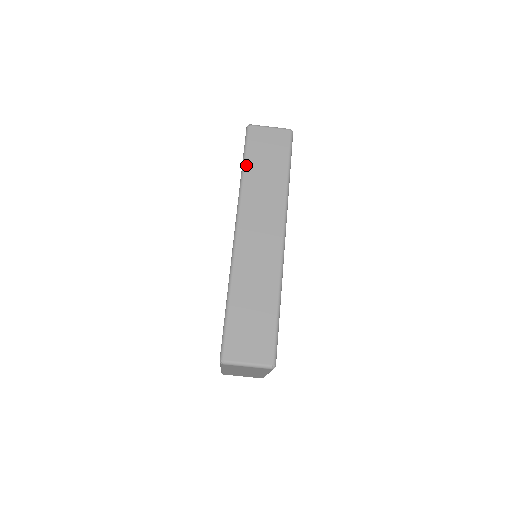
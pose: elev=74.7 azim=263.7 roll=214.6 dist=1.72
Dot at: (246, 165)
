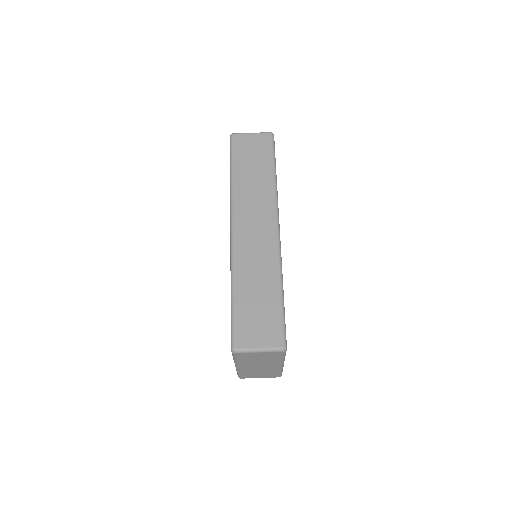
Dot at: (234, 169)
